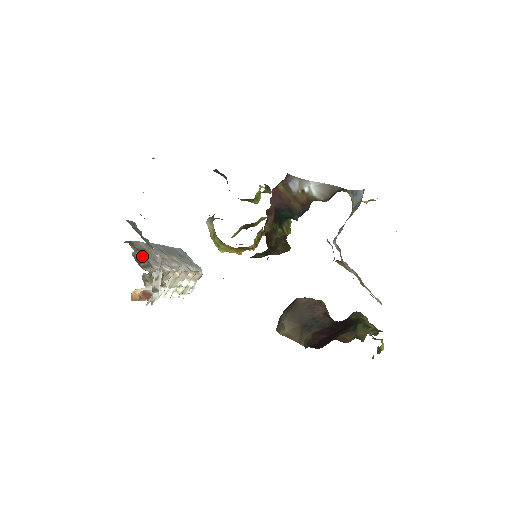
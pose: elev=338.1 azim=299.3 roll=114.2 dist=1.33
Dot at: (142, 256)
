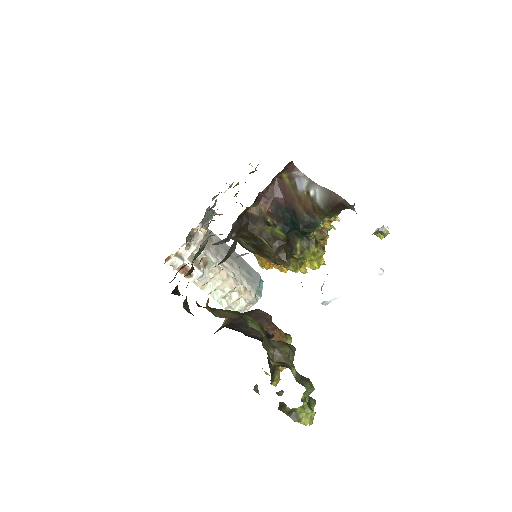
Dot at: occluded
